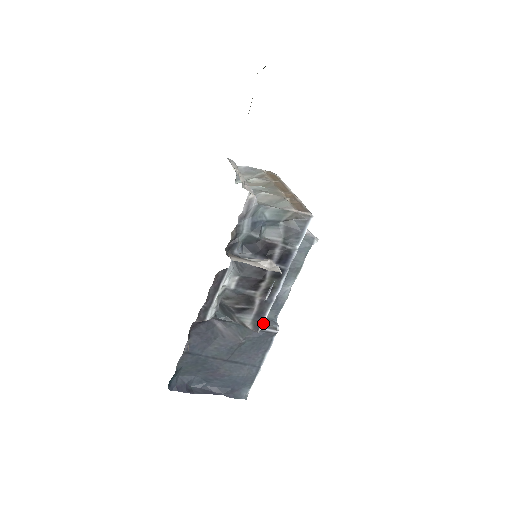
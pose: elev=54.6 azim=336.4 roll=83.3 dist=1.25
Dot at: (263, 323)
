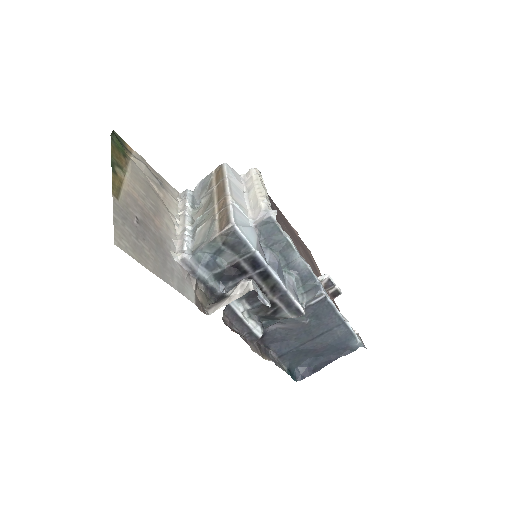
Dot at: (300, 307)
